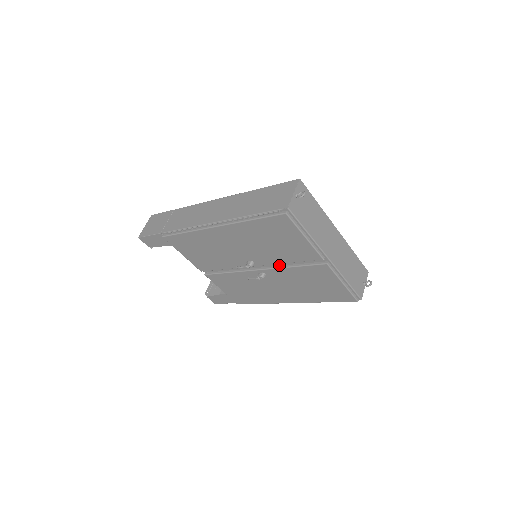
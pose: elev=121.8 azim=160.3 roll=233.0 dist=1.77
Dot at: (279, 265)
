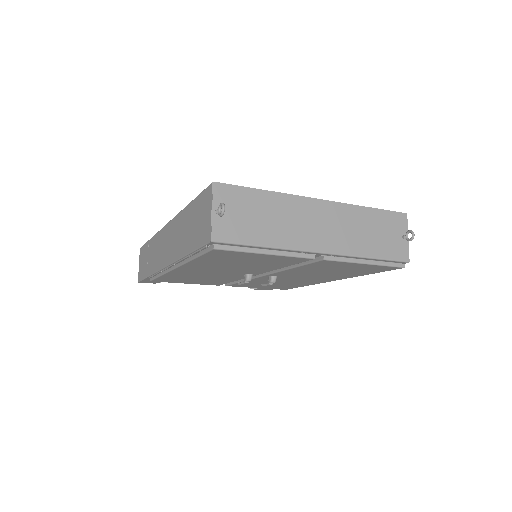
Dot at: occluded
